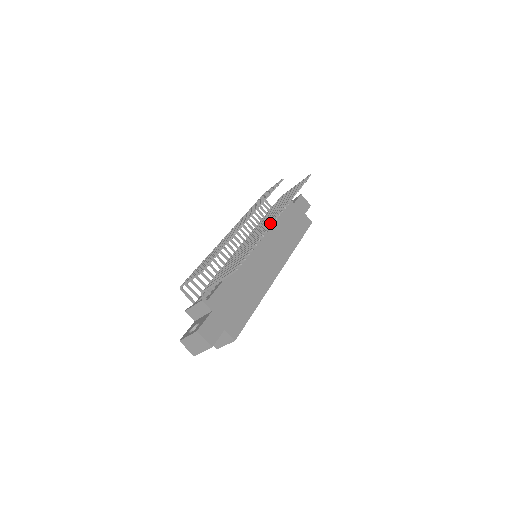
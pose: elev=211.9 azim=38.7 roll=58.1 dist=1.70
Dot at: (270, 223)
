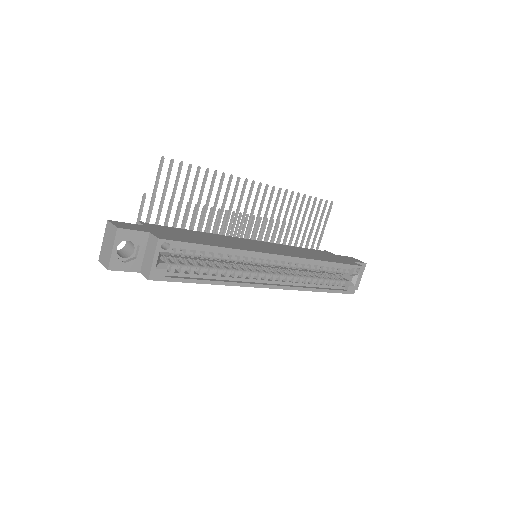
Dot at: (244, 183)
